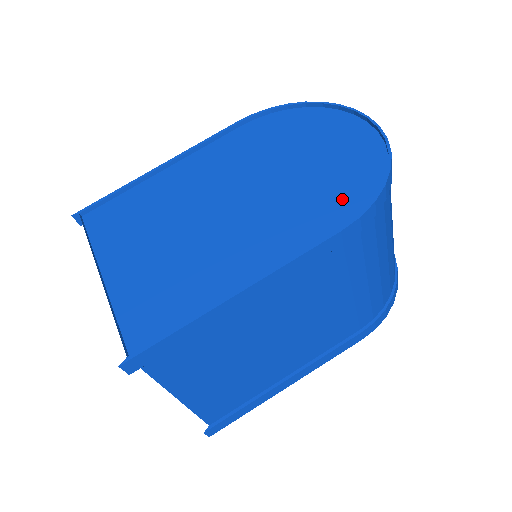
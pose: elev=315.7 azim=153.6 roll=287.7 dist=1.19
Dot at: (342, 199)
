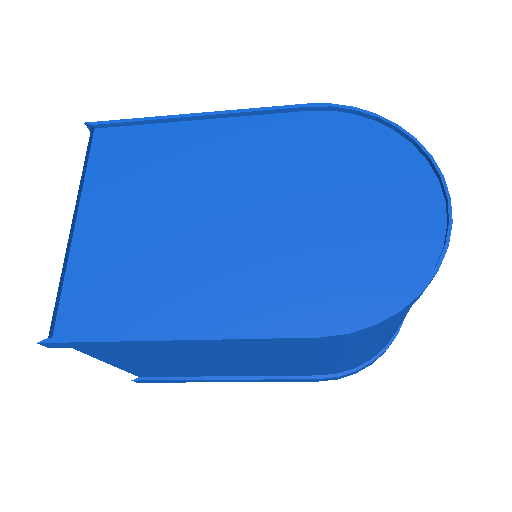
Dot at: (348, 293)
